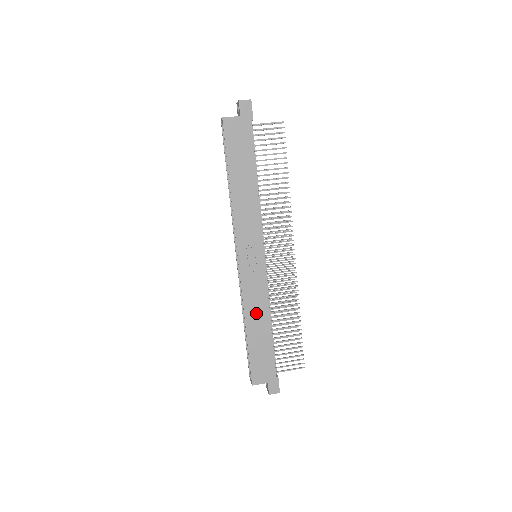
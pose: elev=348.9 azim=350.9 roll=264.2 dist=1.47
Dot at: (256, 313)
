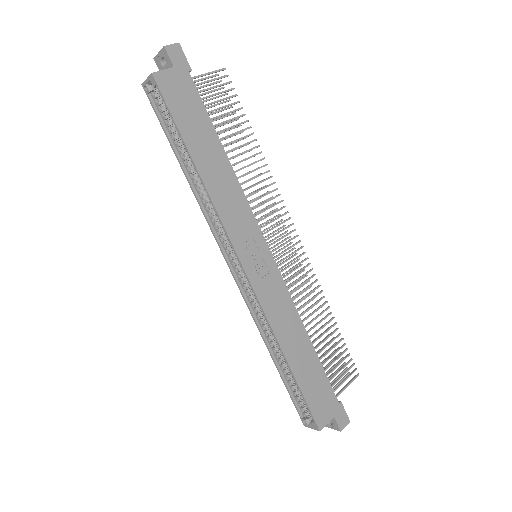
Dot at: (288, 330)
